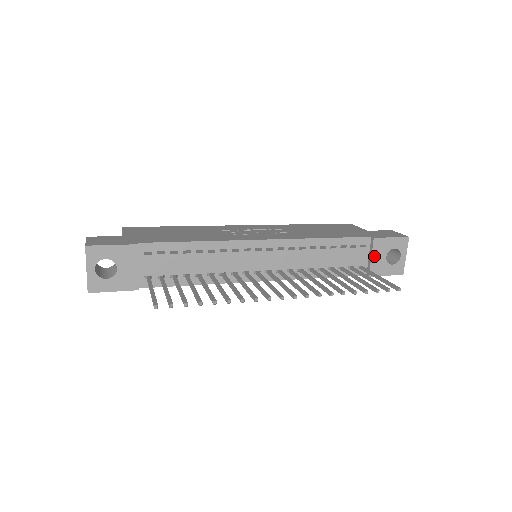
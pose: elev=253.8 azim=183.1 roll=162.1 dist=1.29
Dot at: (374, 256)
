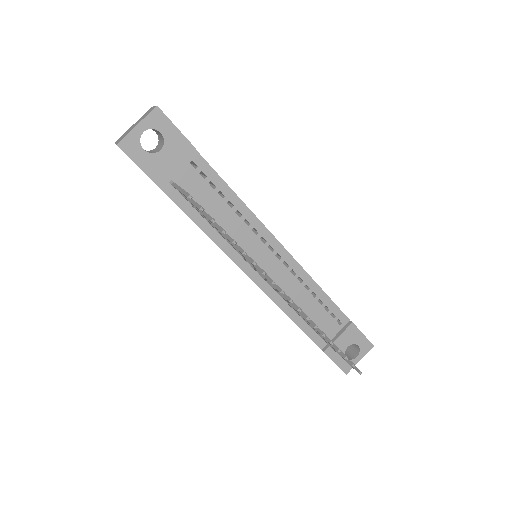
Dot at: (341, 338)
